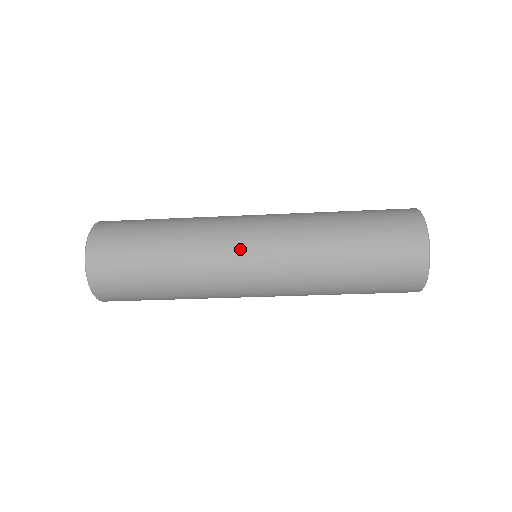
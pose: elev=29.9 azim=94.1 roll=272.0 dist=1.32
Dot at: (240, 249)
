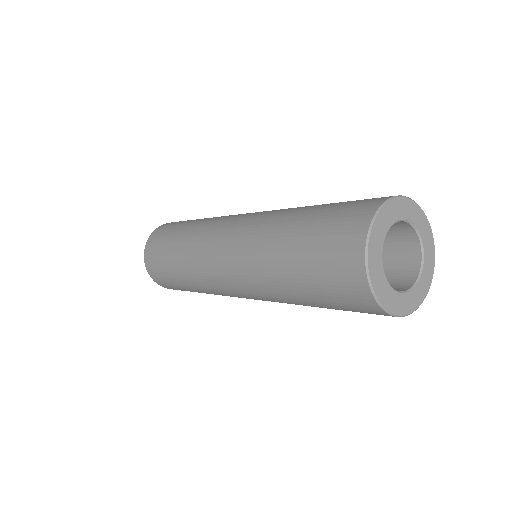
Dot at: (213, 260)
